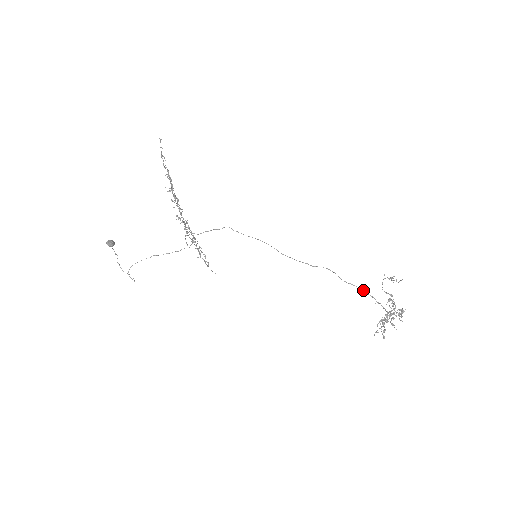
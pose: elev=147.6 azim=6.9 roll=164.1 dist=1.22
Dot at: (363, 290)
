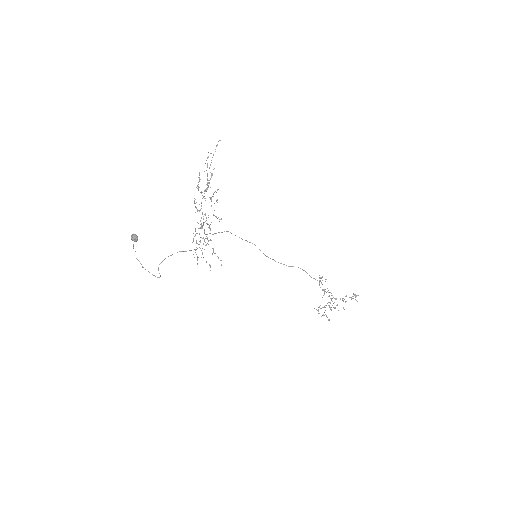
Dot at: occluded
